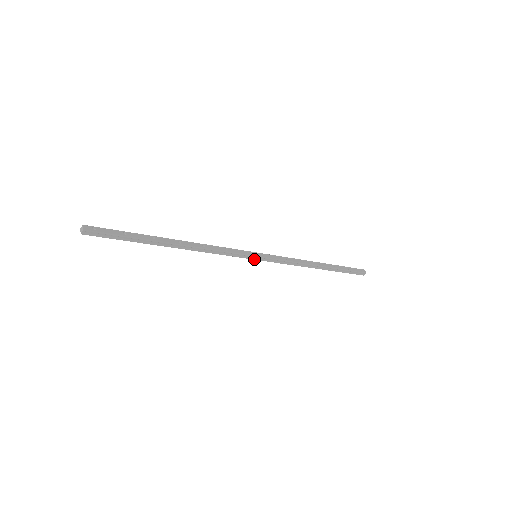
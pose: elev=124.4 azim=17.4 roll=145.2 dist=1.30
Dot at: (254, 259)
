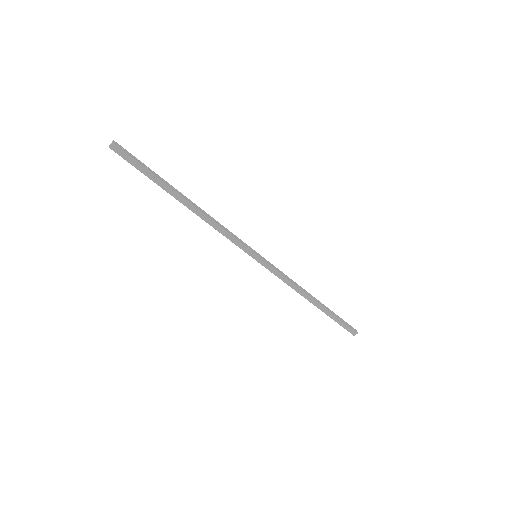
Dot at: (253, 258)
